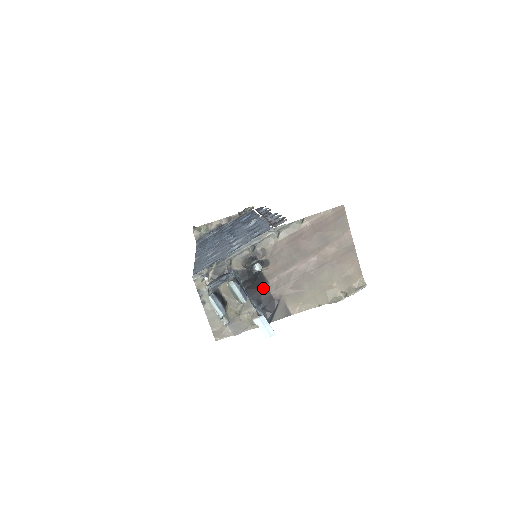
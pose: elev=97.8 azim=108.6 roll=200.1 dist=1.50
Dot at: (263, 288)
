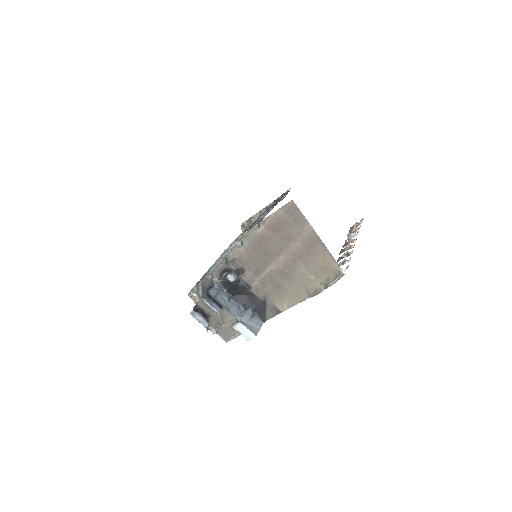
Dot at: (248, 292)
